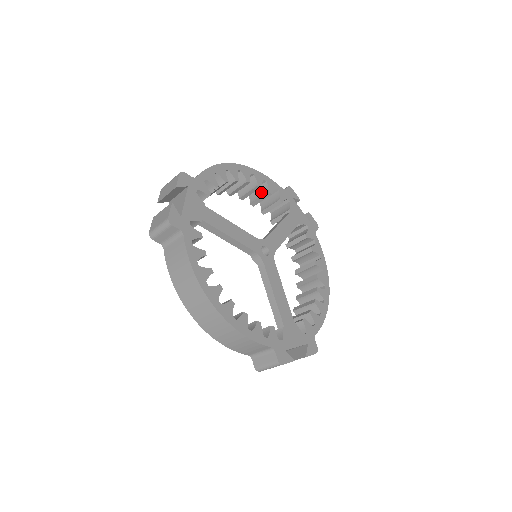
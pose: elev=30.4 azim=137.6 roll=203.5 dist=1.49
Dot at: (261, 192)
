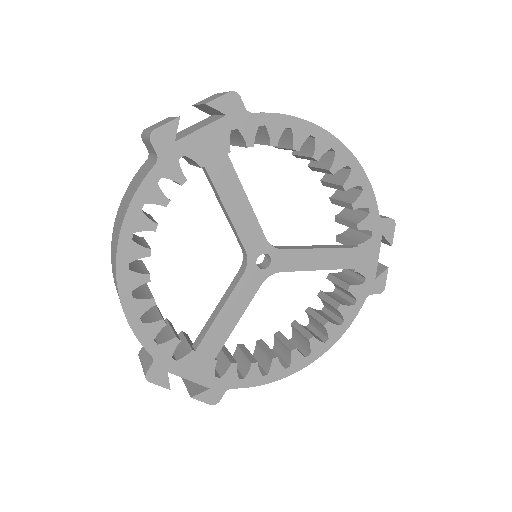
Dot at: (348, 196)
